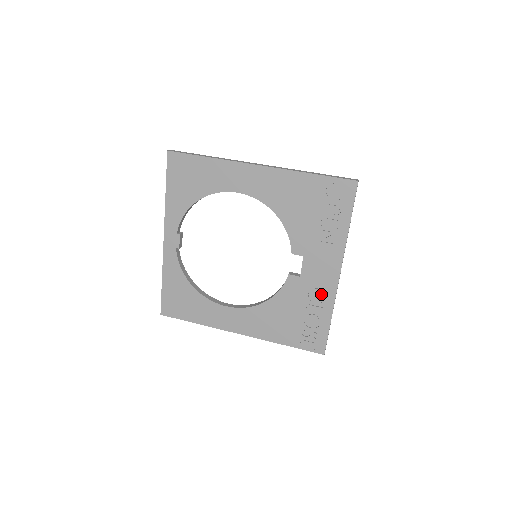
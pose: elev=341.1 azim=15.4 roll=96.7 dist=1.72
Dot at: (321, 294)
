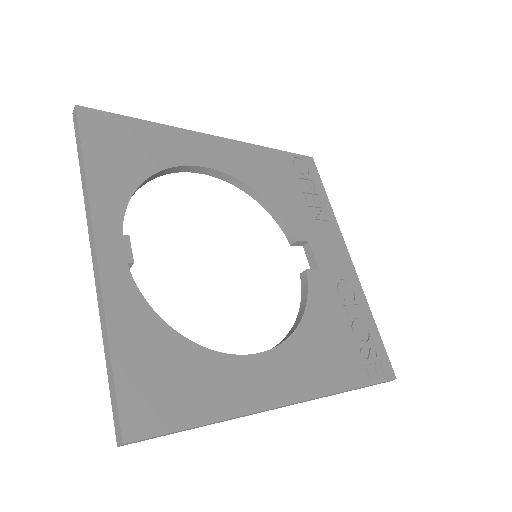
Dot at: (348, 287)
